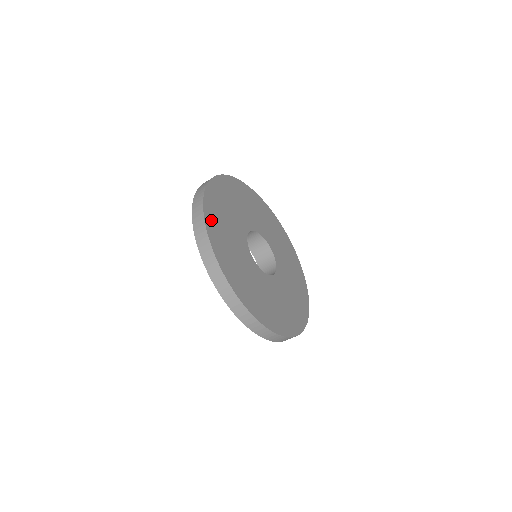
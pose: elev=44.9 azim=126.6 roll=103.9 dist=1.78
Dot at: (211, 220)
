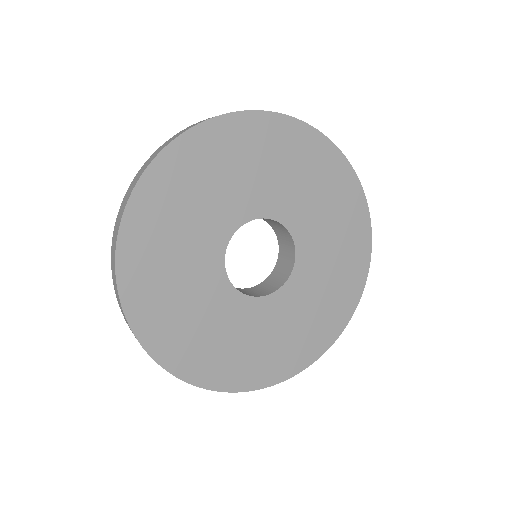
Dot at: (175, 356)
